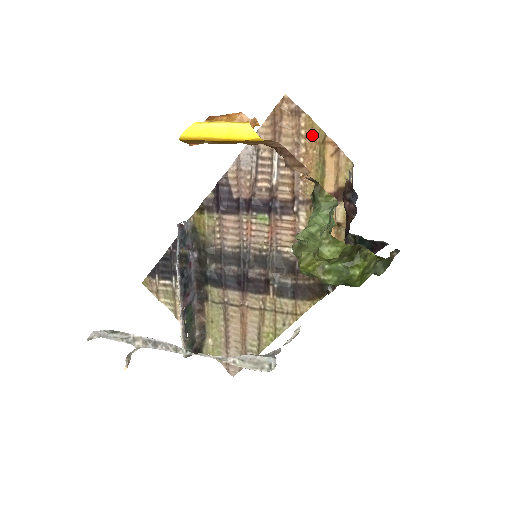
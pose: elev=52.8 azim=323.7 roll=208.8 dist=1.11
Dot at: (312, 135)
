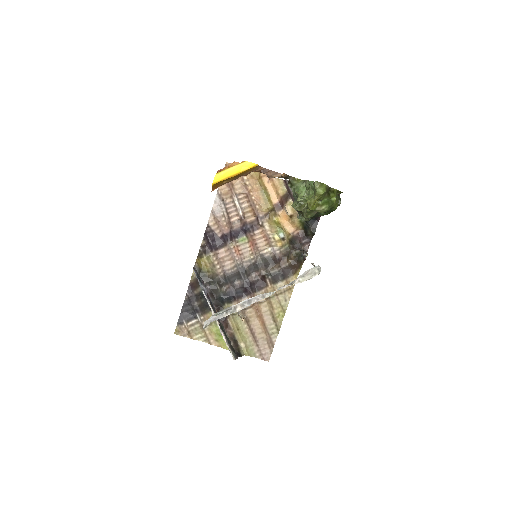
Dot at: (251, 177)
